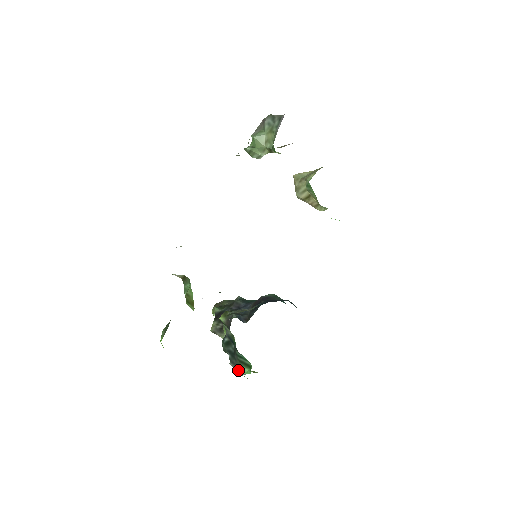
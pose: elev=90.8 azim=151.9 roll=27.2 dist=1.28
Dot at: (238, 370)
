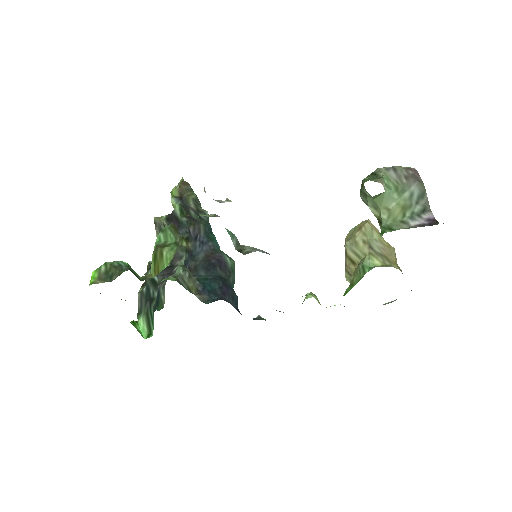
Dot at: (139, 311)
